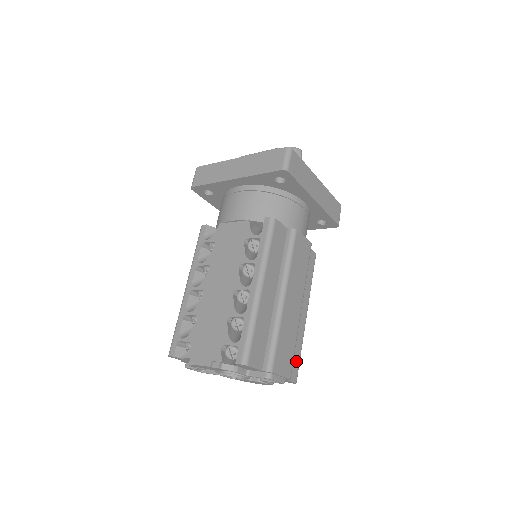
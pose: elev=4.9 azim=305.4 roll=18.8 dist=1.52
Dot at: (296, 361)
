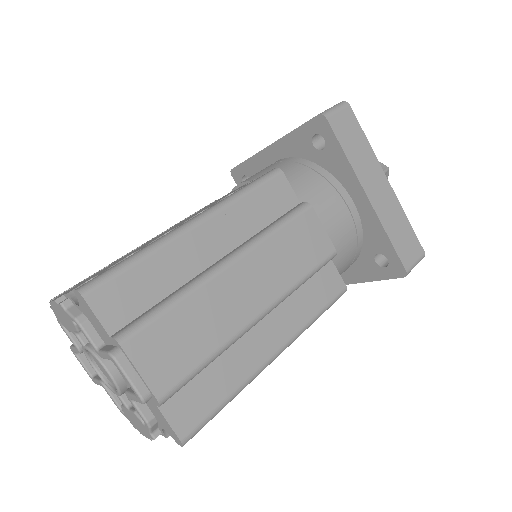
Dot at: (205, 403)
